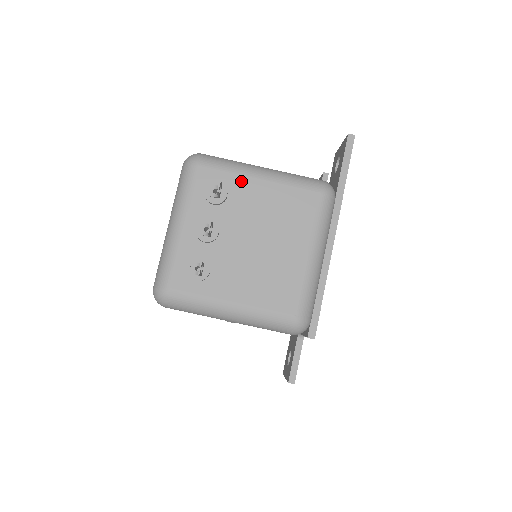
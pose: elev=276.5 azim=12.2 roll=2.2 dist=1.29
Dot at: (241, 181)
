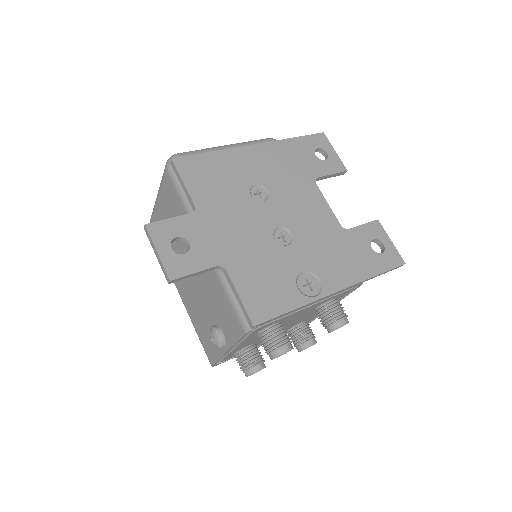
Dot at: occluded
